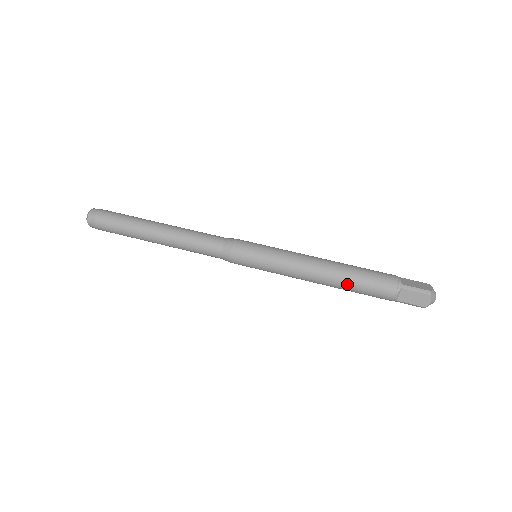
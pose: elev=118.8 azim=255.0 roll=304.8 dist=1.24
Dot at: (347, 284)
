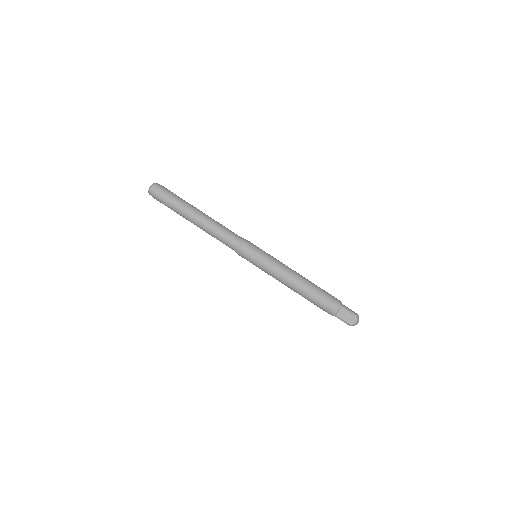
Dot at: (310, 293)
